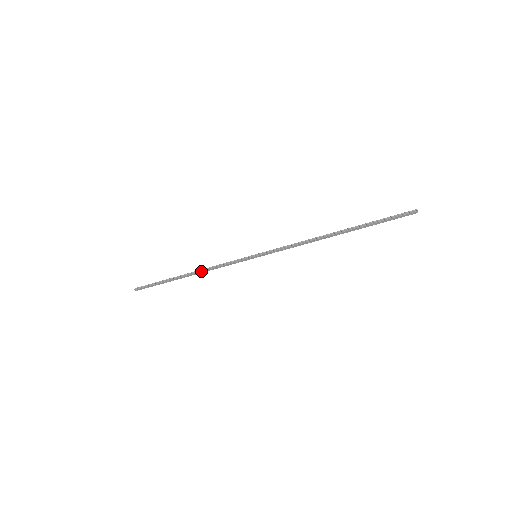
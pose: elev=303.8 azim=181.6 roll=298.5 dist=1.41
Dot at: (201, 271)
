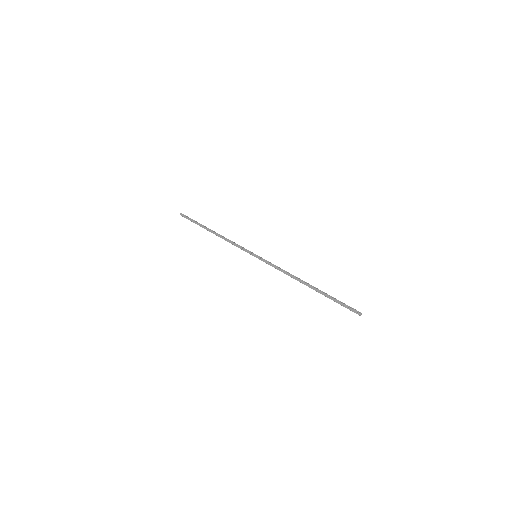
Dot at: (222, 236)
